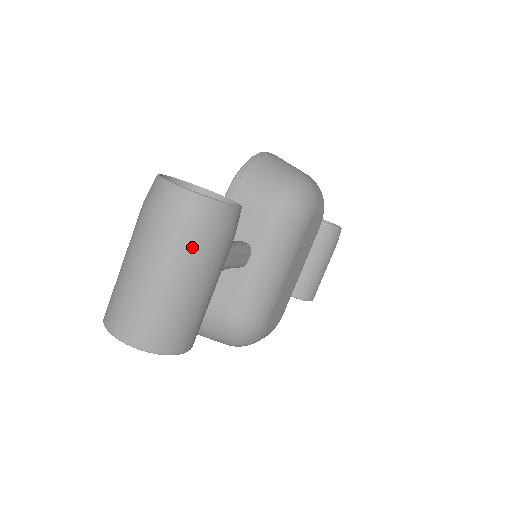
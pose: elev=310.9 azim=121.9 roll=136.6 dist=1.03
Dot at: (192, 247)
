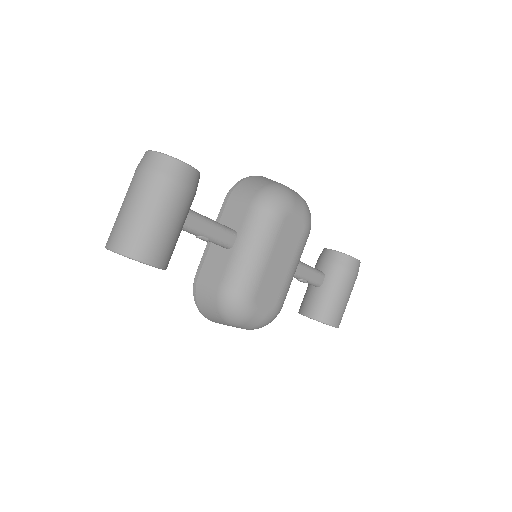
Dot at: (154, 184)
